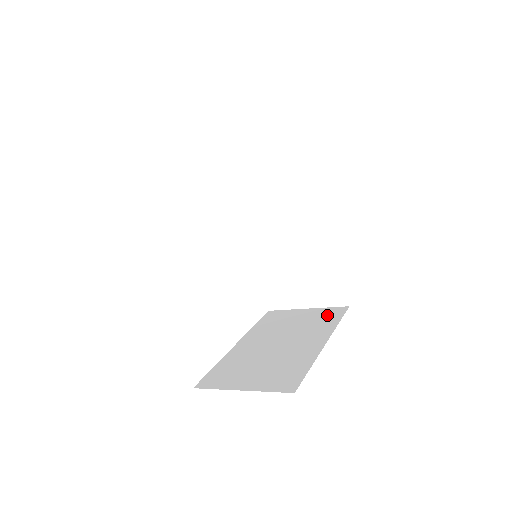
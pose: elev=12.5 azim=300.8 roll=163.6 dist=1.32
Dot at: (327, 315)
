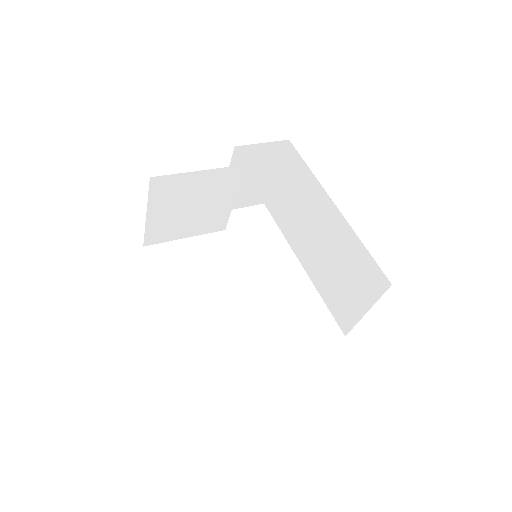
Dot at: occluded
